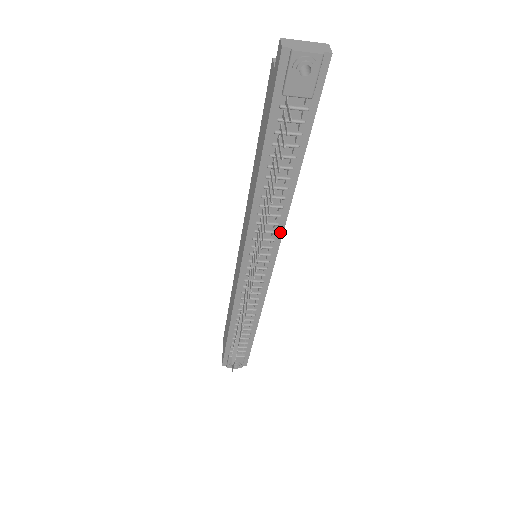
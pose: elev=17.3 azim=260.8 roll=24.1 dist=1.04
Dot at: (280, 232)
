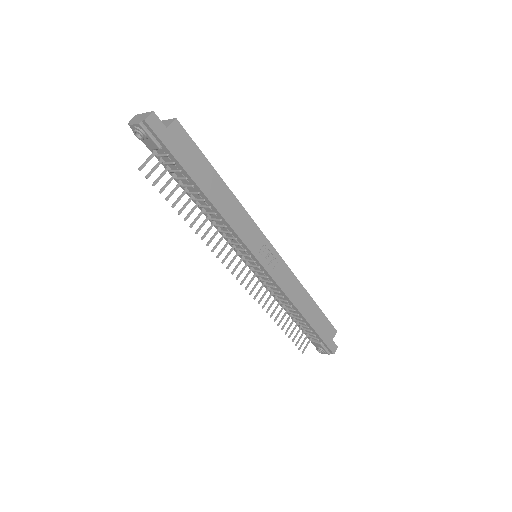
Dot at: (239, 239)
